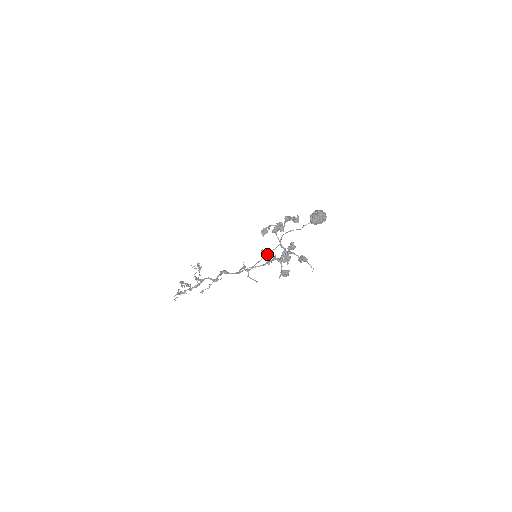
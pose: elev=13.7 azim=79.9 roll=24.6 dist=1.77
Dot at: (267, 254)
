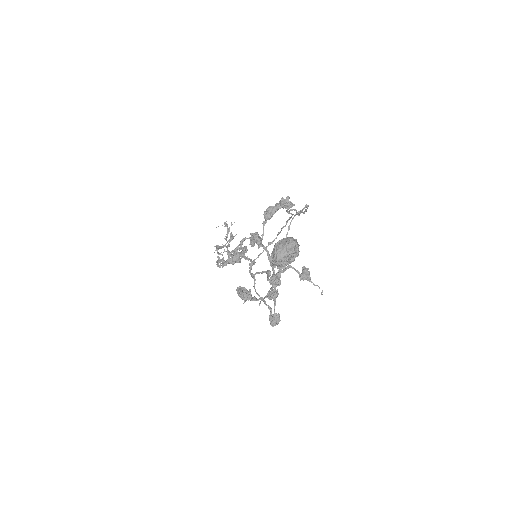
Dot at: (242, 299)
